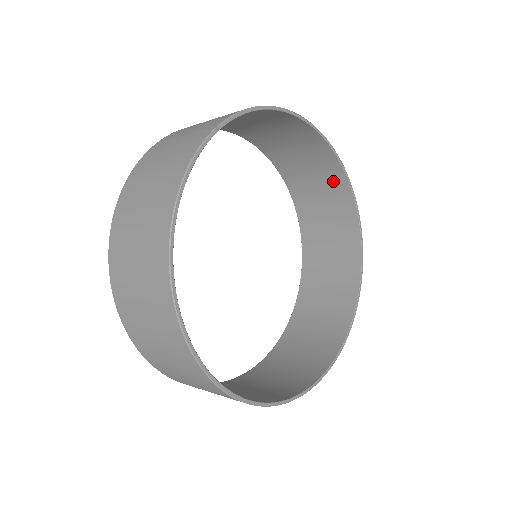
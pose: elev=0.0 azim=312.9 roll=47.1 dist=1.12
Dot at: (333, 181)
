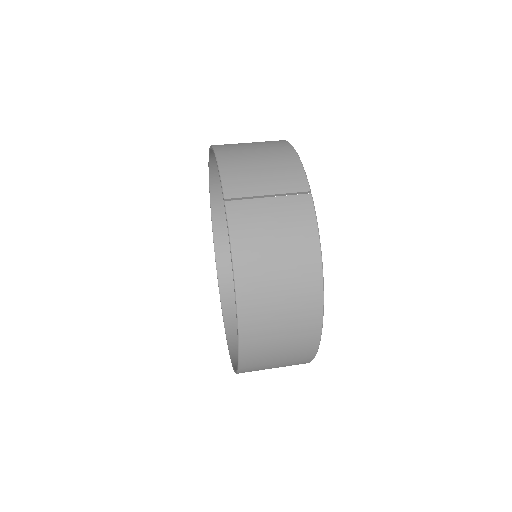
Dot at: occluded
